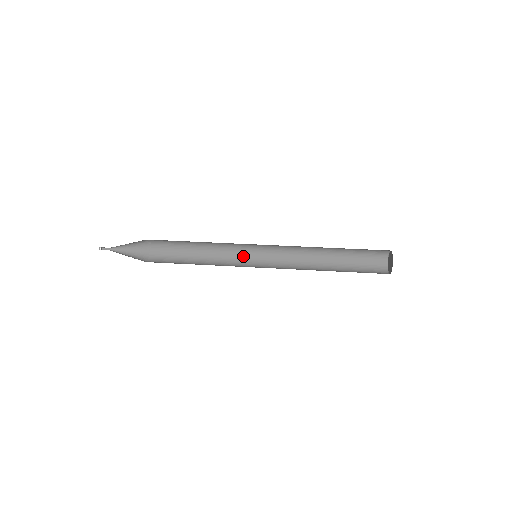
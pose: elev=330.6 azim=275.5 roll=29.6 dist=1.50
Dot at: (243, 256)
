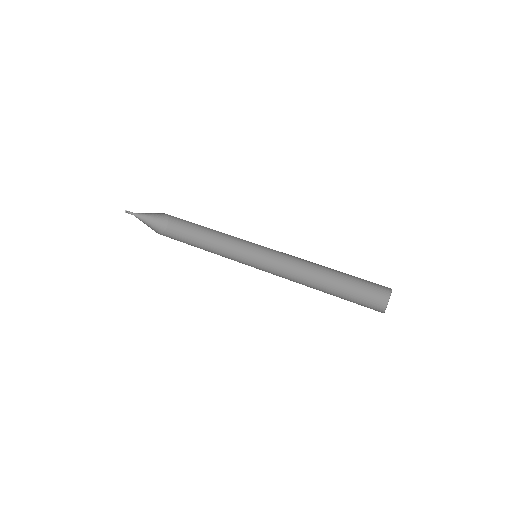
Dot at: (244, 259)
